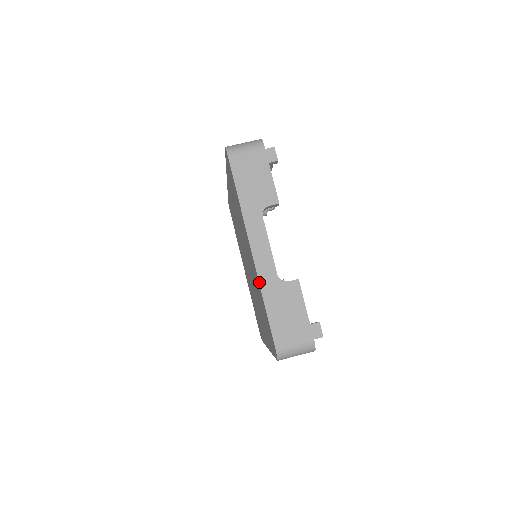
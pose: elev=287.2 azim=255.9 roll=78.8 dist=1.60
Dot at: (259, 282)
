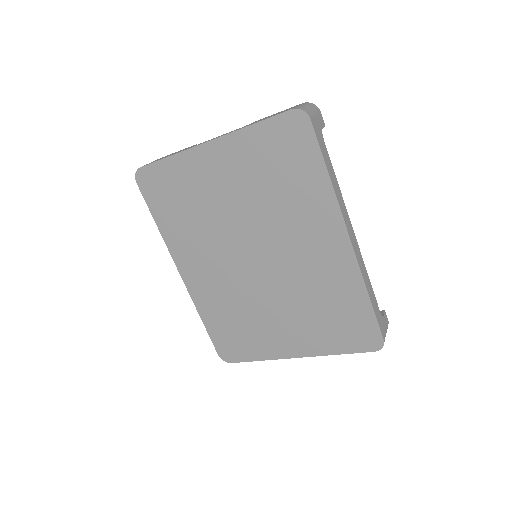
Dot at: (234, 131)
